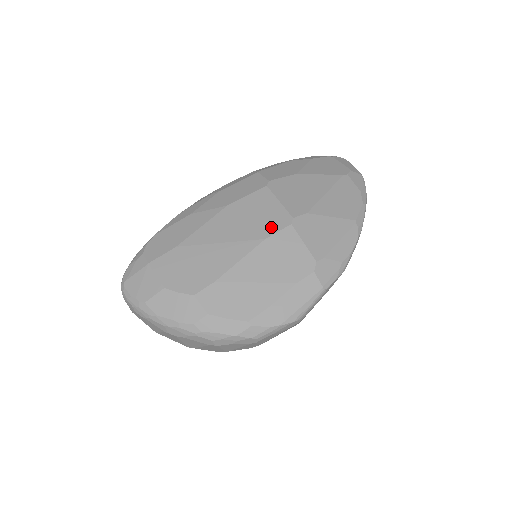
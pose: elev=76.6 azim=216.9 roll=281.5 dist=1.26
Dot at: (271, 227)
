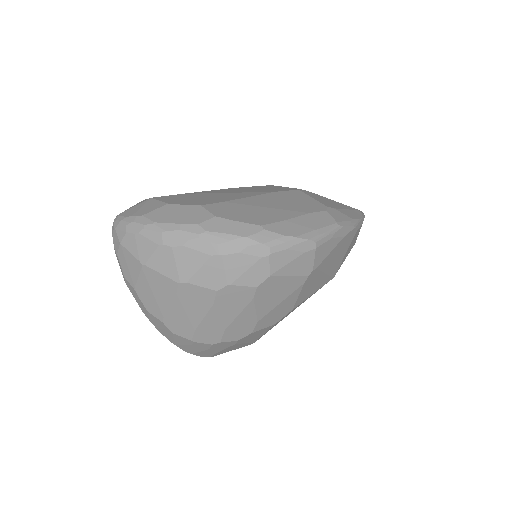
Dot at: (279, 190)
